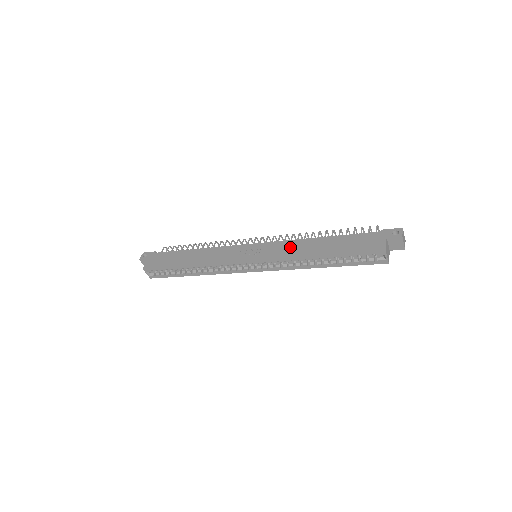
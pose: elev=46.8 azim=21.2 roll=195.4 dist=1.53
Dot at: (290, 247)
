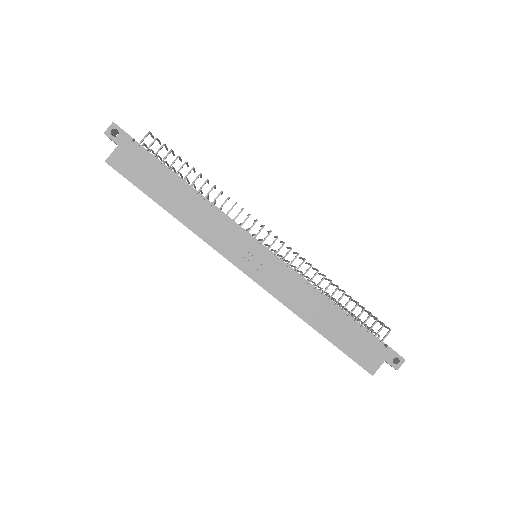
Dot at: (297, 292)
